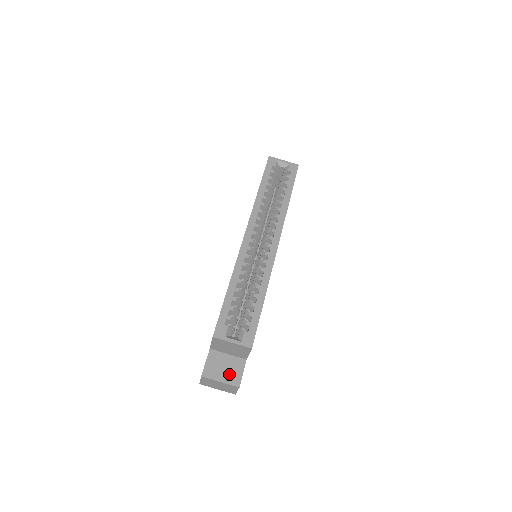
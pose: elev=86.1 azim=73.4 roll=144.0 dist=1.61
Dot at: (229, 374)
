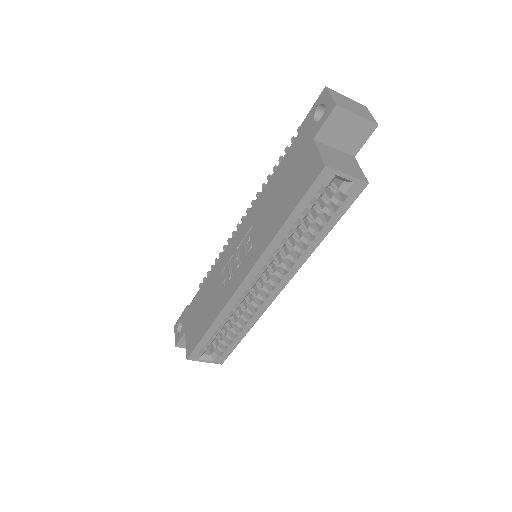
Dot at: occluded
